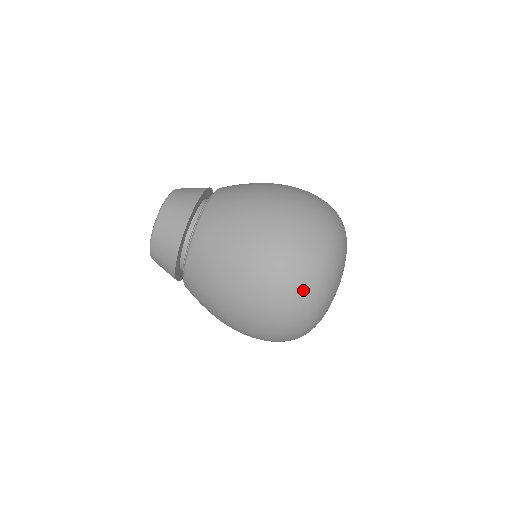
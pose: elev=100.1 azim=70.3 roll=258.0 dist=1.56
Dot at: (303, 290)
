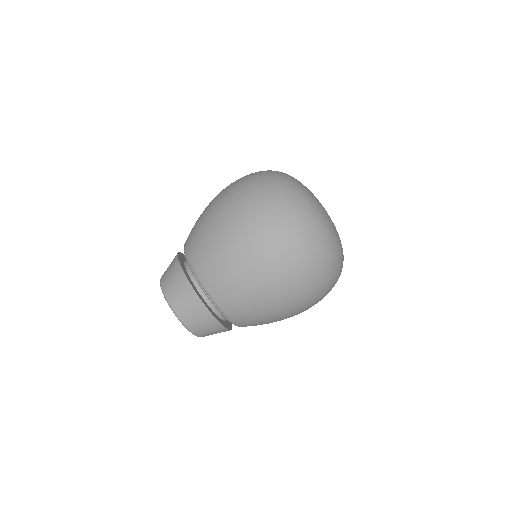
Dot at: (325, 263)
